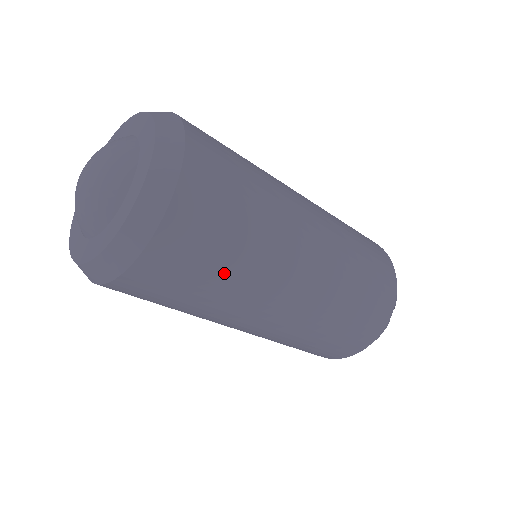
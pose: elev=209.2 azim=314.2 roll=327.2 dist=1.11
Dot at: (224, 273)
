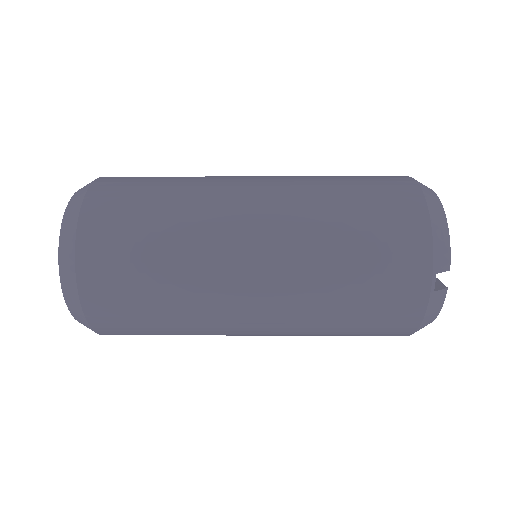
Dot at: (164, 313)
